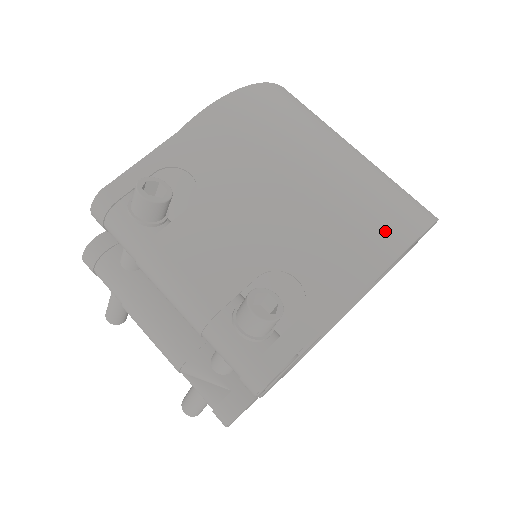
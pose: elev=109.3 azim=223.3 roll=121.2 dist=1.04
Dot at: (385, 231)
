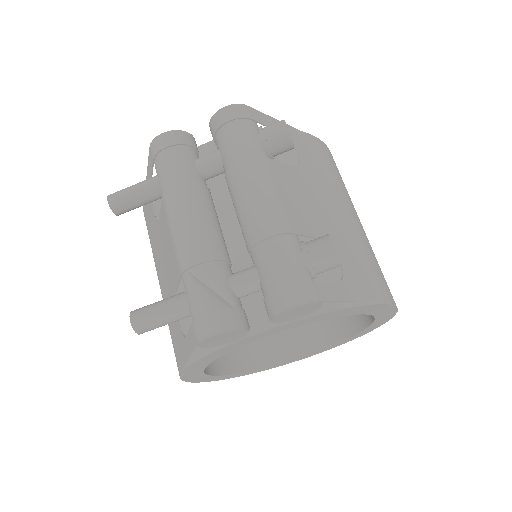
Dot at: (386, 286)
